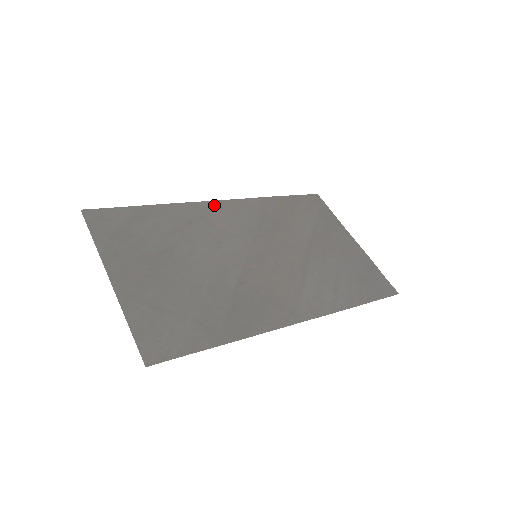
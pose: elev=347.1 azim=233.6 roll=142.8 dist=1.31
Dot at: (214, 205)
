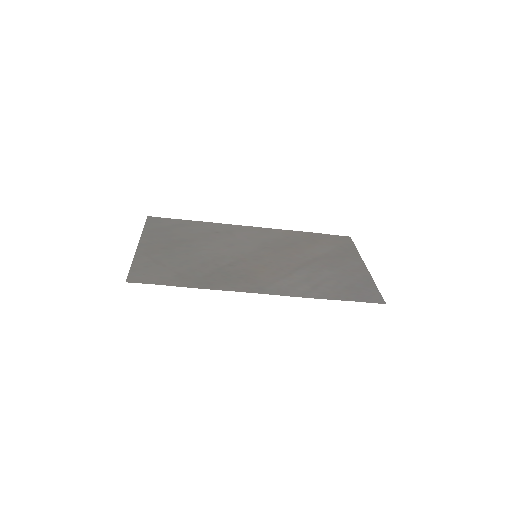
Dot at: (245, 228)
